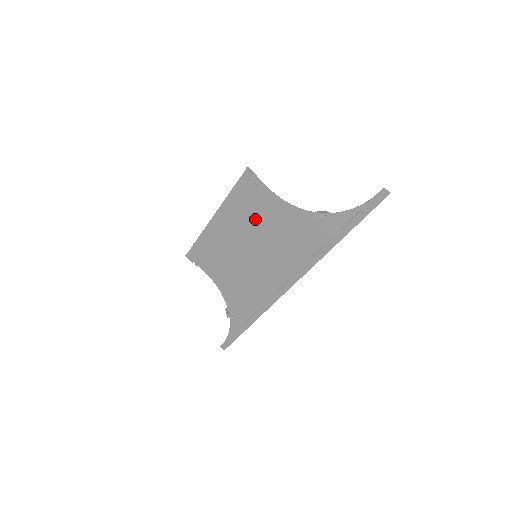
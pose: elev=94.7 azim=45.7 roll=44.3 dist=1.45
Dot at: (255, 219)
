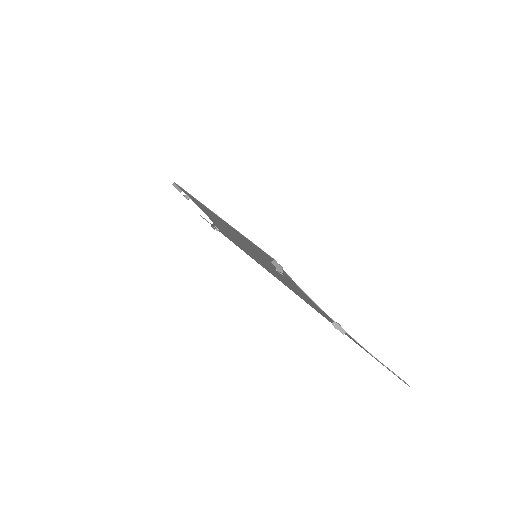
Dot at: (265, 260)
